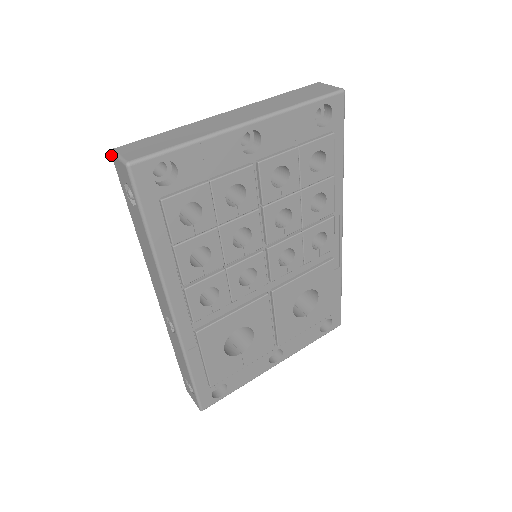
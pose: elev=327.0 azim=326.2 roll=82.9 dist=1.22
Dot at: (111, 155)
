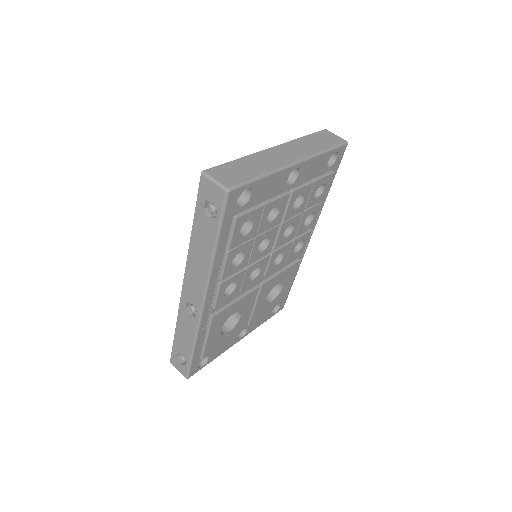
Dot at: occluded
